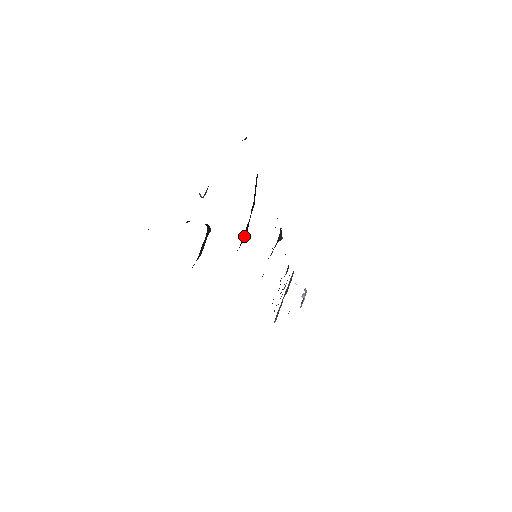
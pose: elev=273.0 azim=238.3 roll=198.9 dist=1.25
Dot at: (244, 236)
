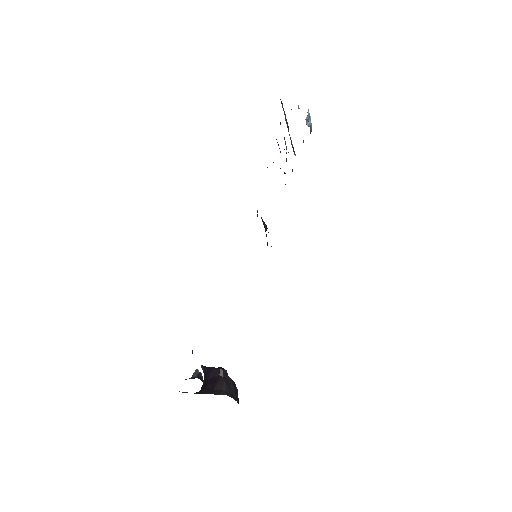
Dot at: occluded
